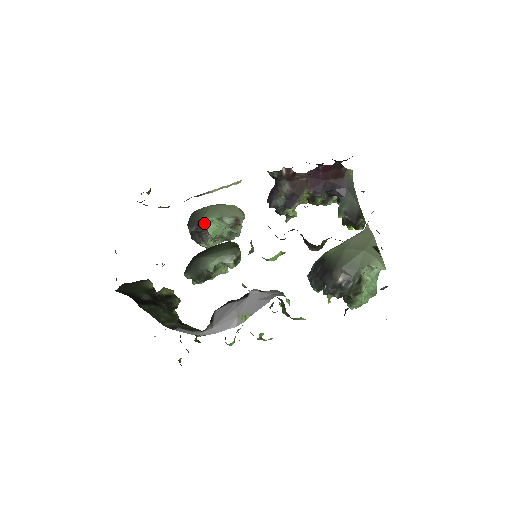
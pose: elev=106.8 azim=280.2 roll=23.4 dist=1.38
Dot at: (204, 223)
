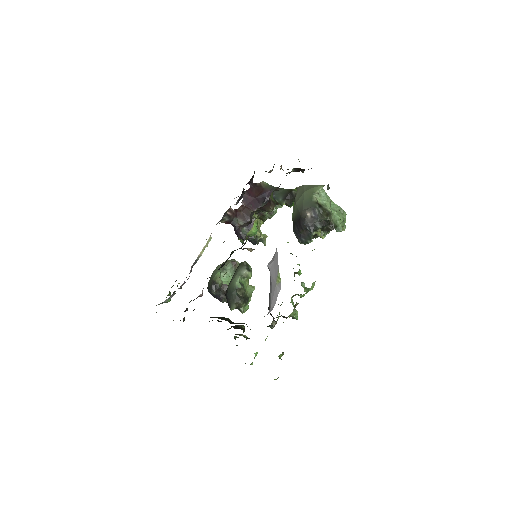
Dot at: (215, 278)
